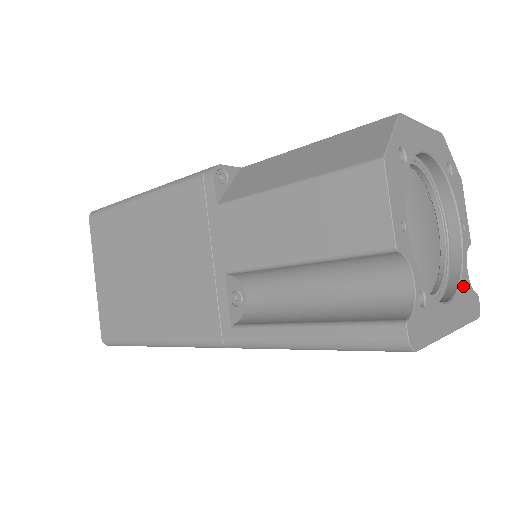
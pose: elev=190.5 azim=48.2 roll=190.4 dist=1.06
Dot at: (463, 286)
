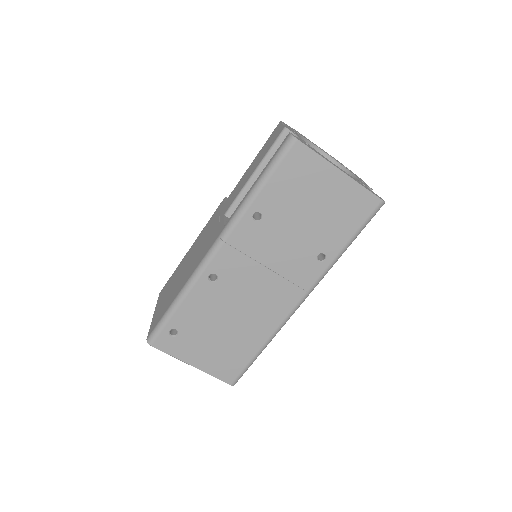
Dot at: occluded
